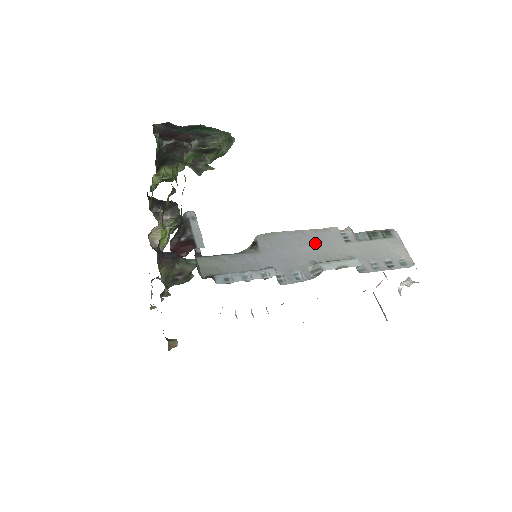
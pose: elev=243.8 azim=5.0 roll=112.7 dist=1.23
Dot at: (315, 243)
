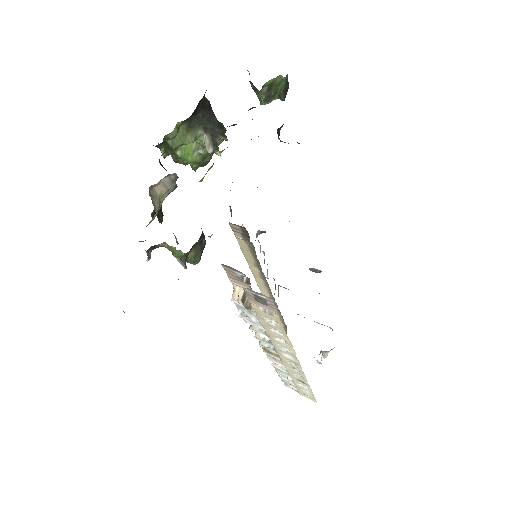
Dot at: occluded
